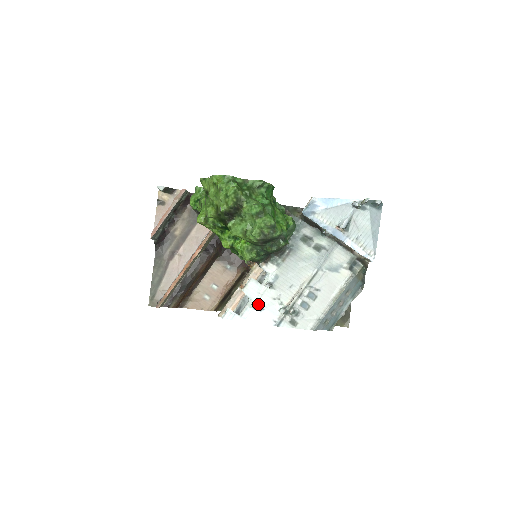
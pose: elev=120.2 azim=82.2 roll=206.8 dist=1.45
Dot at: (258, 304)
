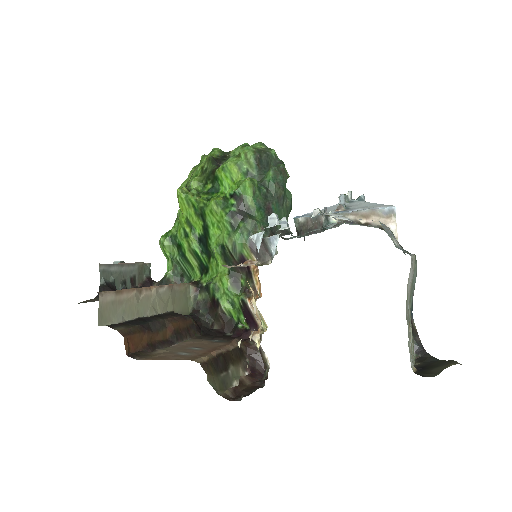
Dot at: occluded
